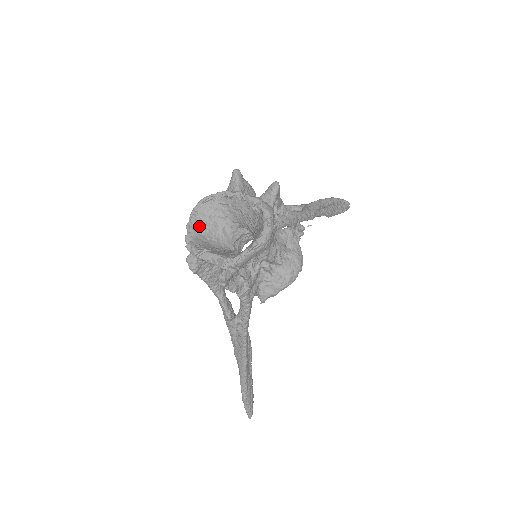
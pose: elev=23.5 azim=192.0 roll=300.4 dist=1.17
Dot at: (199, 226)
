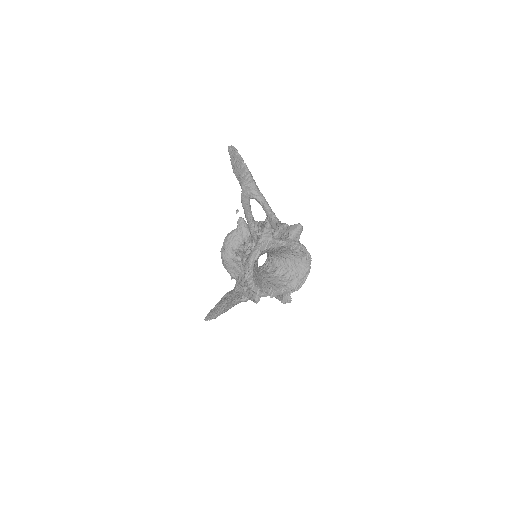
Dot at: (254, 275)
